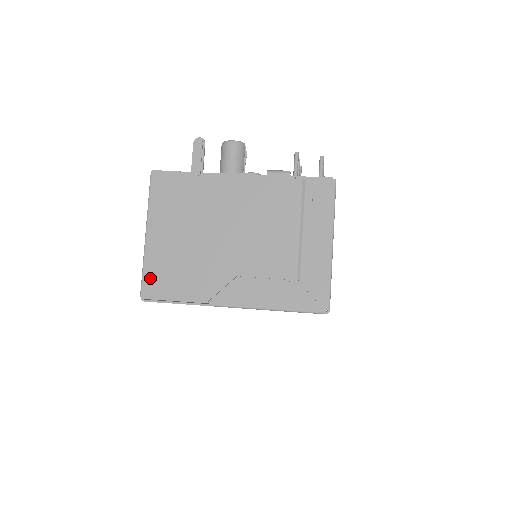
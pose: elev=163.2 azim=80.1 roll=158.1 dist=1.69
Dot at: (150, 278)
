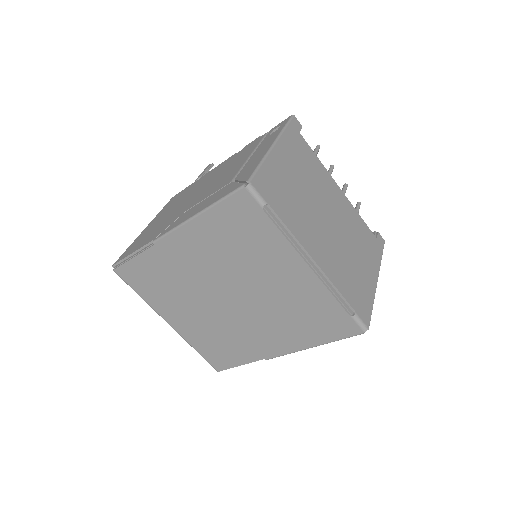
Dot at: (127, 250)
